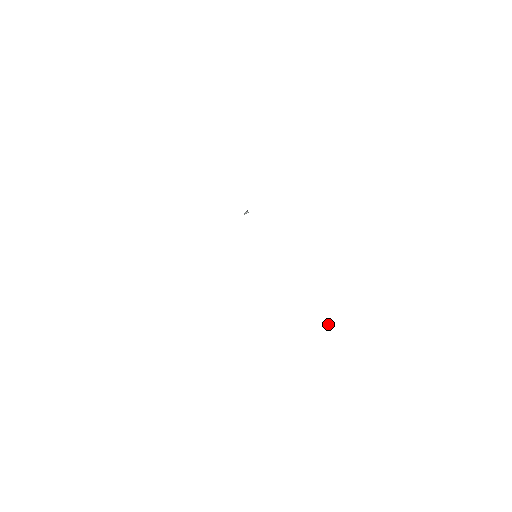
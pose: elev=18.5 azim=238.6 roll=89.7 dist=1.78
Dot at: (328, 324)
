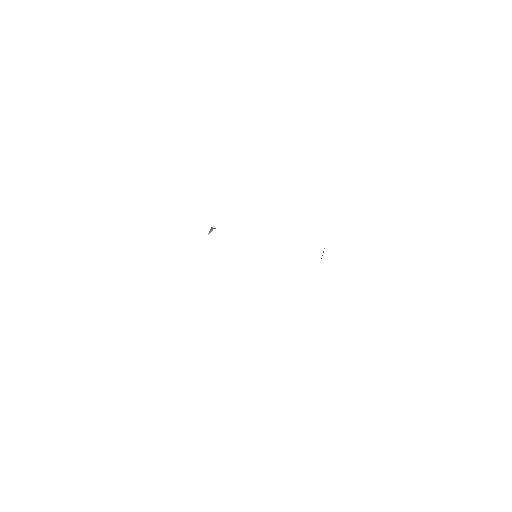
Dot at: occluded
